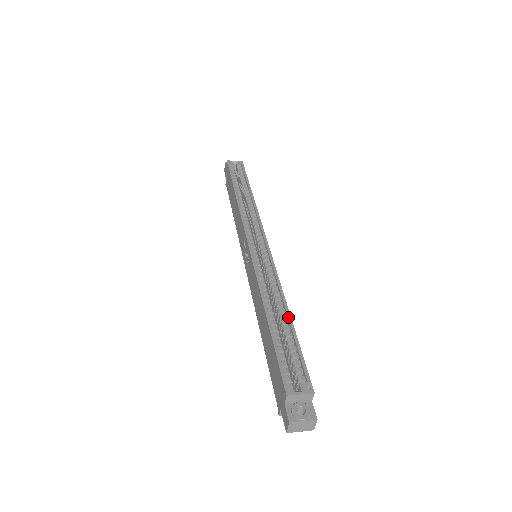
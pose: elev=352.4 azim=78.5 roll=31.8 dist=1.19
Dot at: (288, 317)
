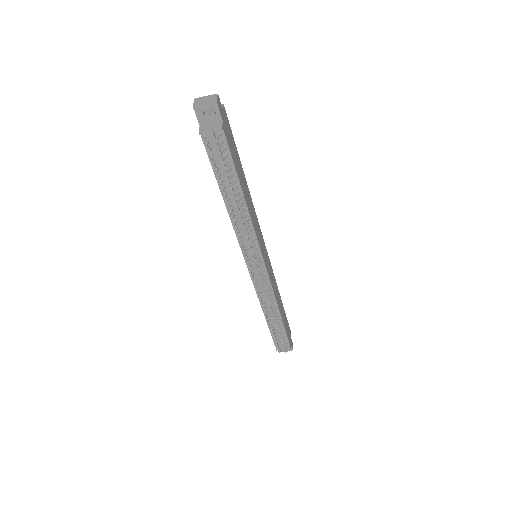
Dot at: occluded
